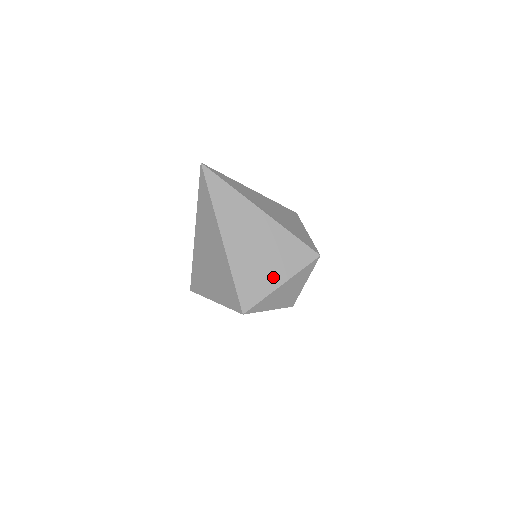
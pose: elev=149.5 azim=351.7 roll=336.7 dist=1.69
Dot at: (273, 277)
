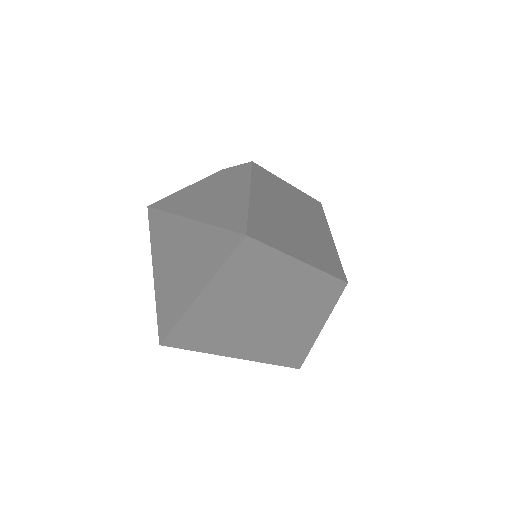
Dot at: (225, 350)
